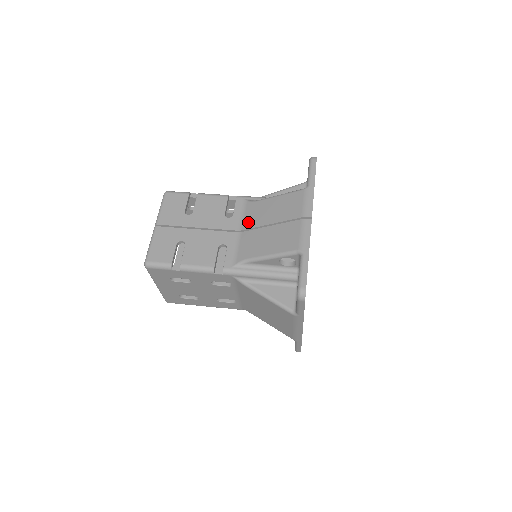
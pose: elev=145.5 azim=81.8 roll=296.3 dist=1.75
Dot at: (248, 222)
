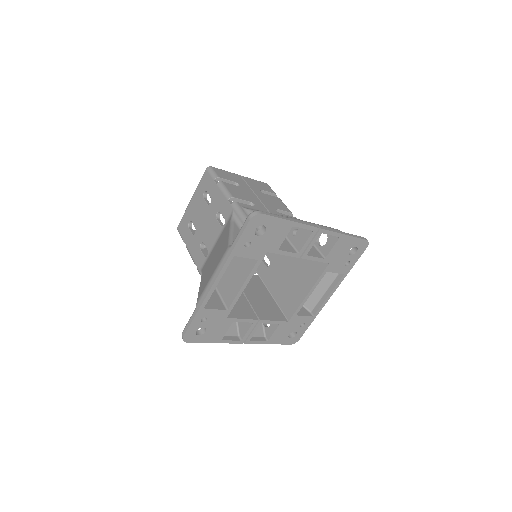
Dot at: occluded
